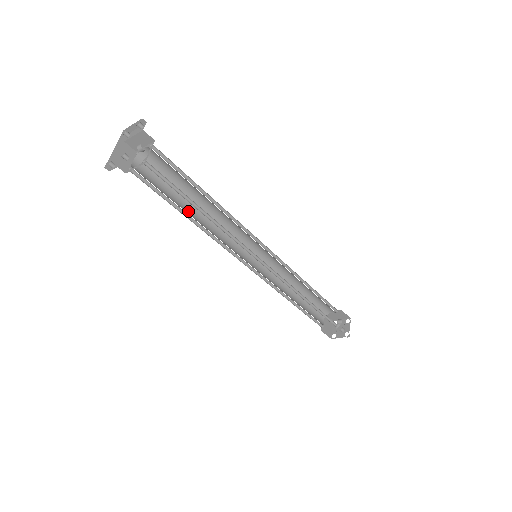
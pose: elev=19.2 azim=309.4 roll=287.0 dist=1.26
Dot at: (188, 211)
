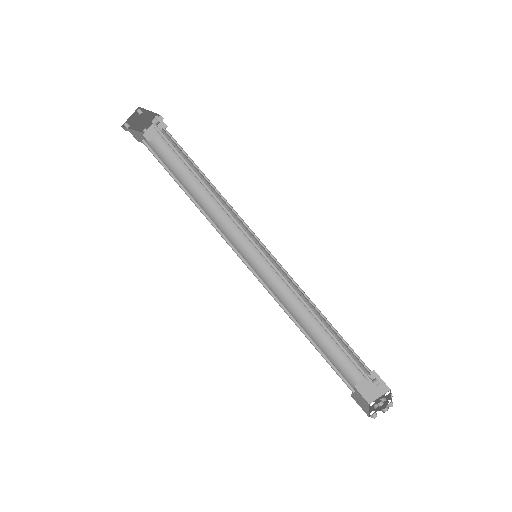
Dot at: (188, 193)
